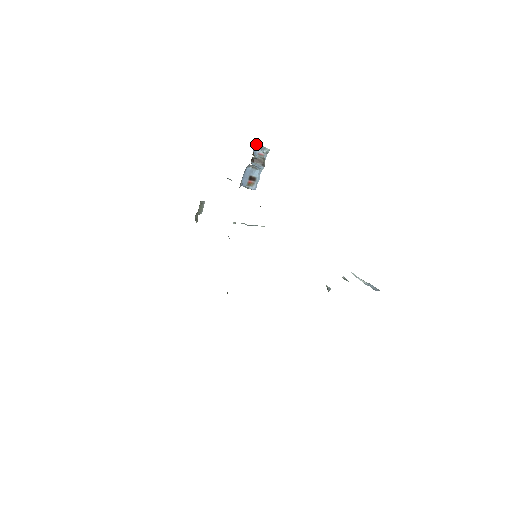
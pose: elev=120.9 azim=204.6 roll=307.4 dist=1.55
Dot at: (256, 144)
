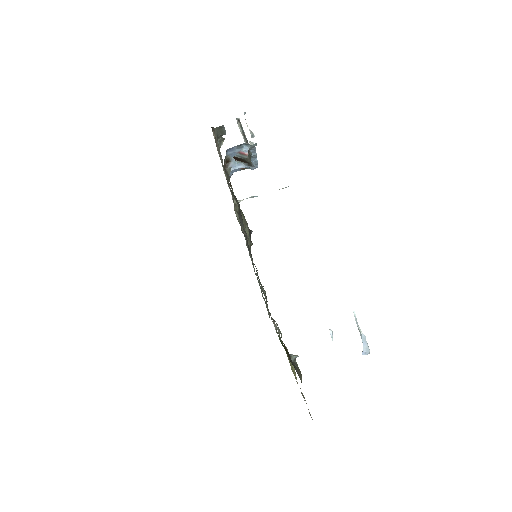
Dot at: (229, 148)
